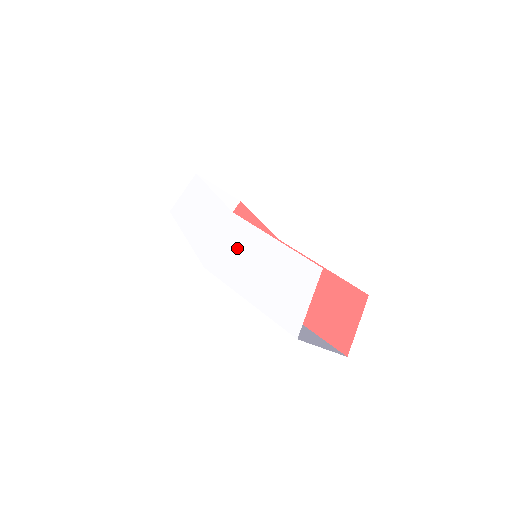
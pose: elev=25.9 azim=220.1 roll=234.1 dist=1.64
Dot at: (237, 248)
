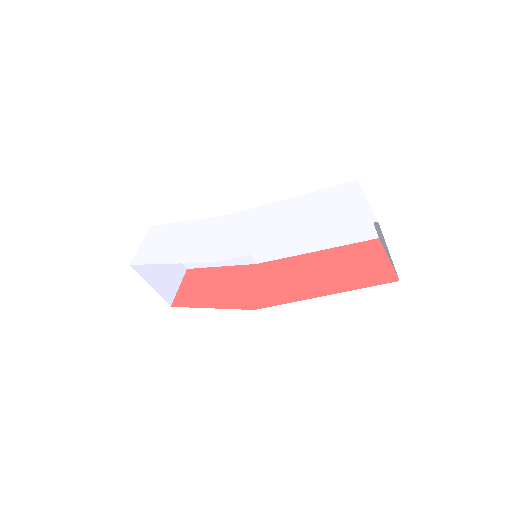
Dot at: (250, 227)
